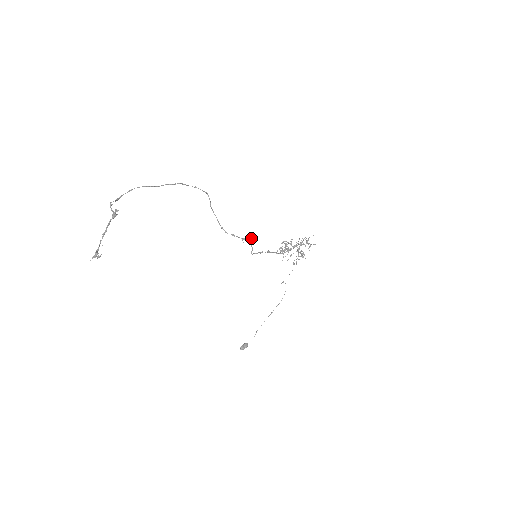
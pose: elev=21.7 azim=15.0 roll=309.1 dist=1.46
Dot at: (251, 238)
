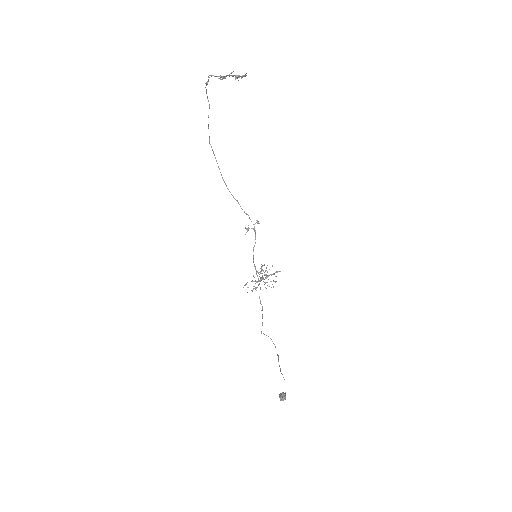
Dot at: (255, 223)
